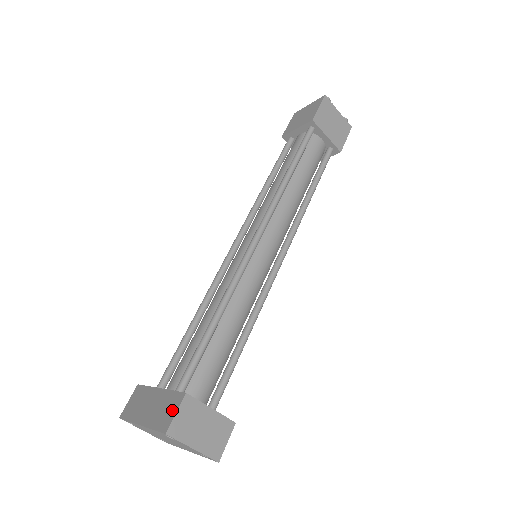
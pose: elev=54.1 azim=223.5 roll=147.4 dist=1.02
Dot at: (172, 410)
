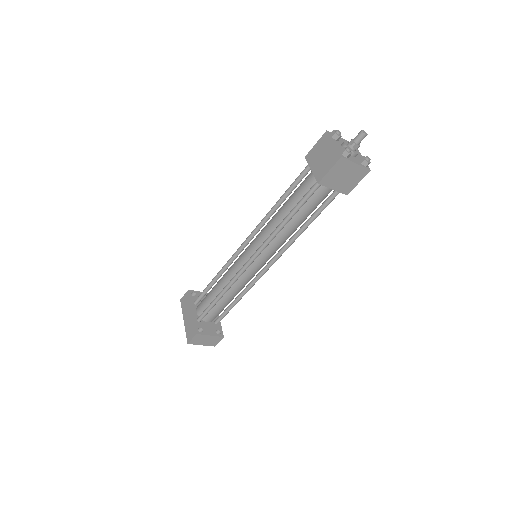
Dot at: (191, 335)
